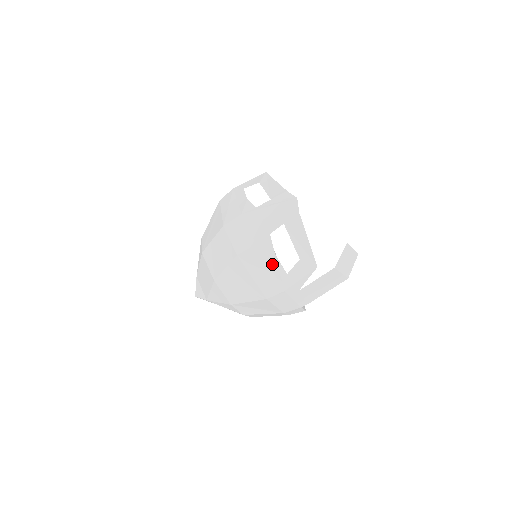
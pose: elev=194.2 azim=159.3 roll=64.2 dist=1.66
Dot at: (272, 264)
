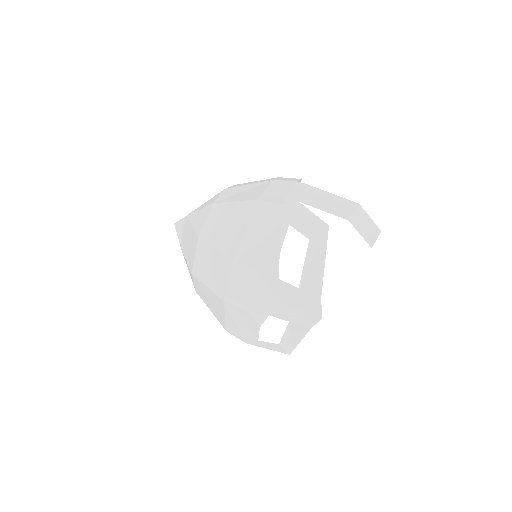
Dot at: (251, 328)
